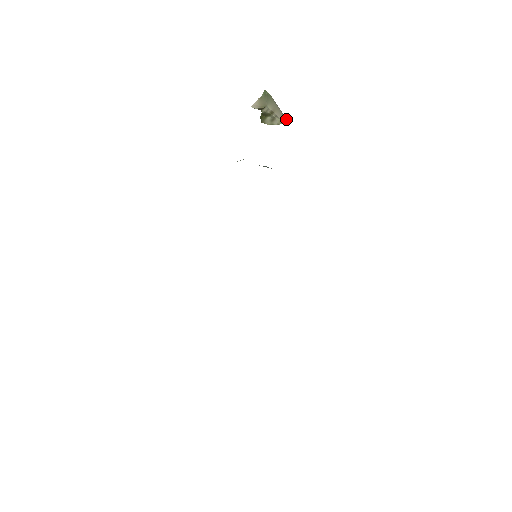
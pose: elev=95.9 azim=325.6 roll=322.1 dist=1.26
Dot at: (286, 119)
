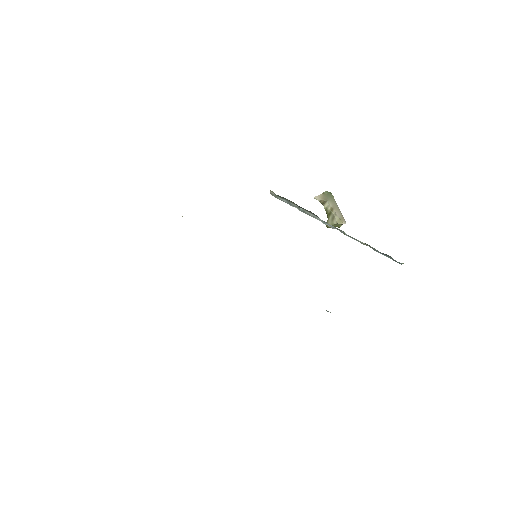
Dot at: (345, 221)
